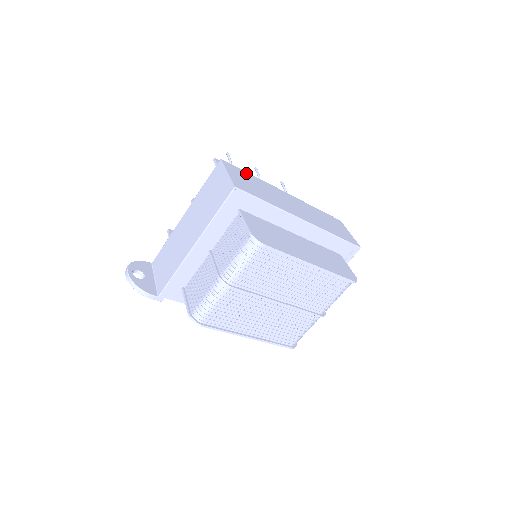
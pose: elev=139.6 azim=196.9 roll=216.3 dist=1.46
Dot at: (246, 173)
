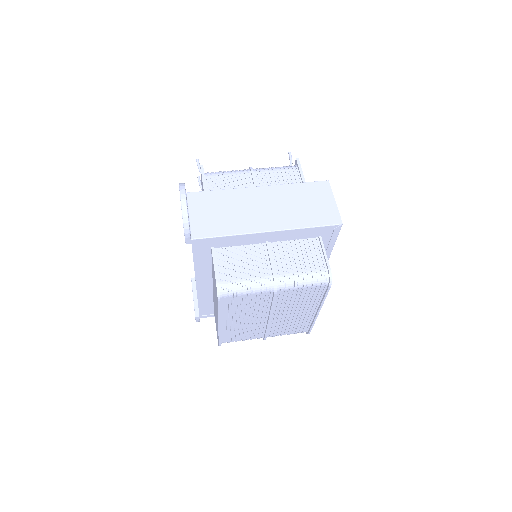
Dot at: occluded
